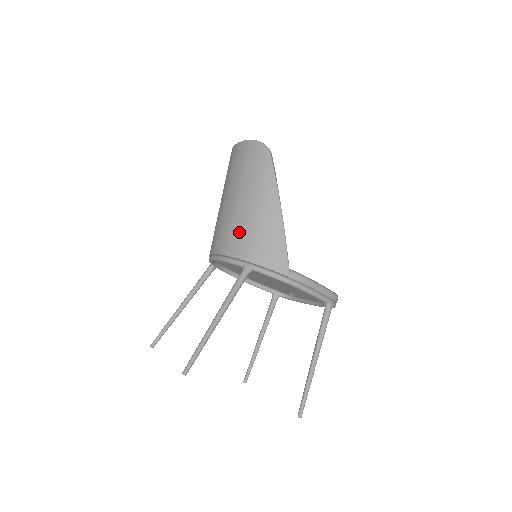
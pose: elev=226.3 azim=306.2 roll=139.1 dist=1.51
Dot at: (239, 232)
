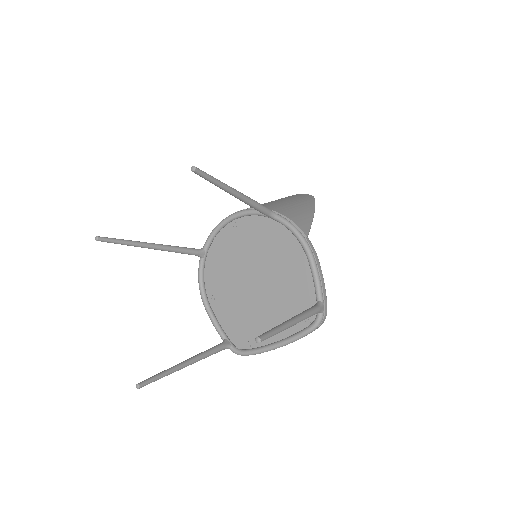
Dot at: (271, 204)
